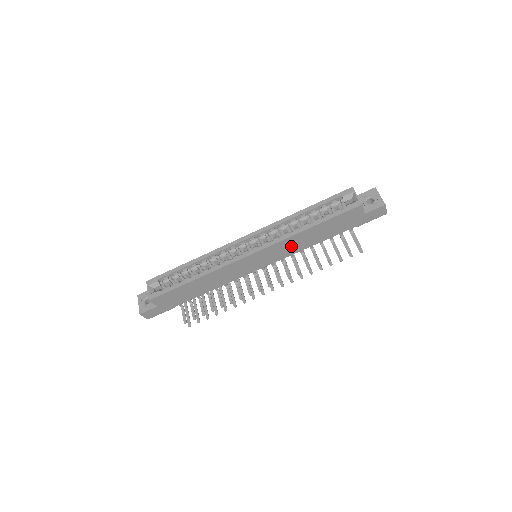
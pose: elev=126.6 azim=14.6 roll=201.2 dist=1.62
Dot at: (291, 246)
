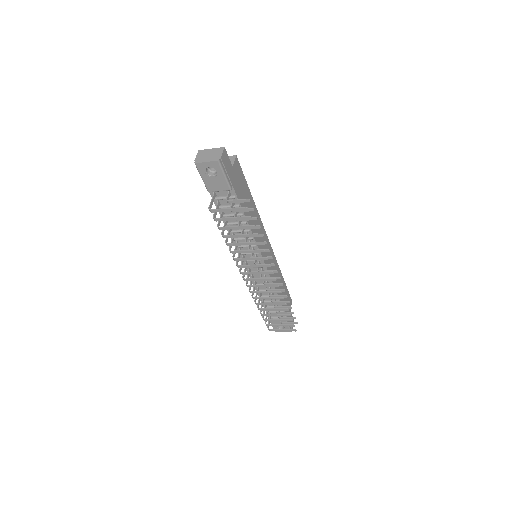
Dot at: (275, 273)
